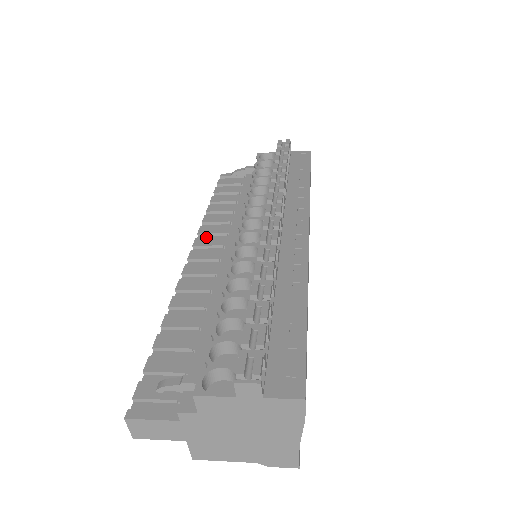
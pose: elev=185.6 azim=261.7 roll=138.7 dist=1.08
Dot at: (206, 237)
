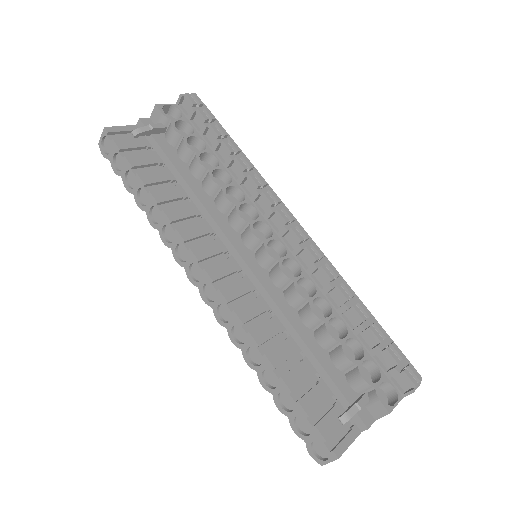
Dot at: (193, 242)
